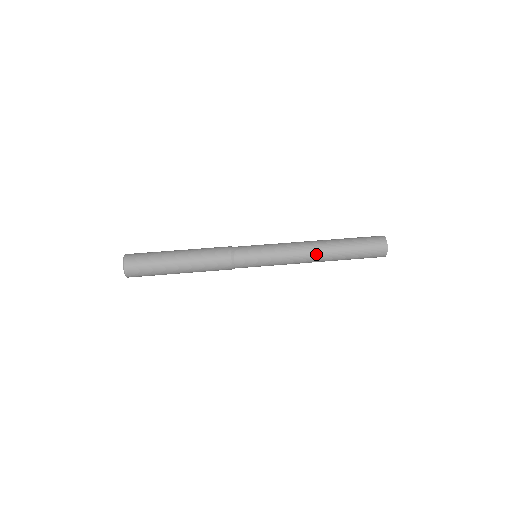
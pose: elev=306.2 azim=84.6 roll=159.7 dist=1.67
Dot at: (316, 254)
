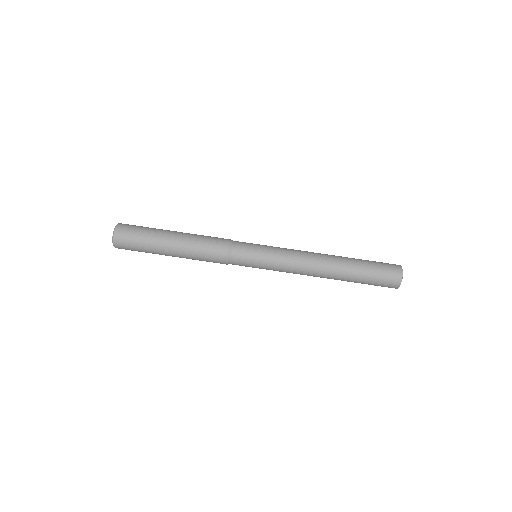
Dot at: (320, 273)
